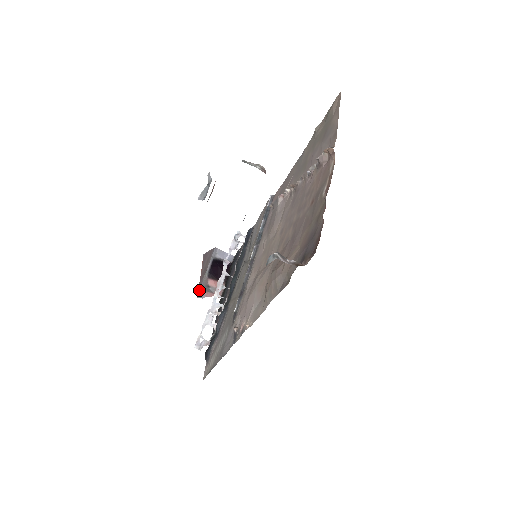
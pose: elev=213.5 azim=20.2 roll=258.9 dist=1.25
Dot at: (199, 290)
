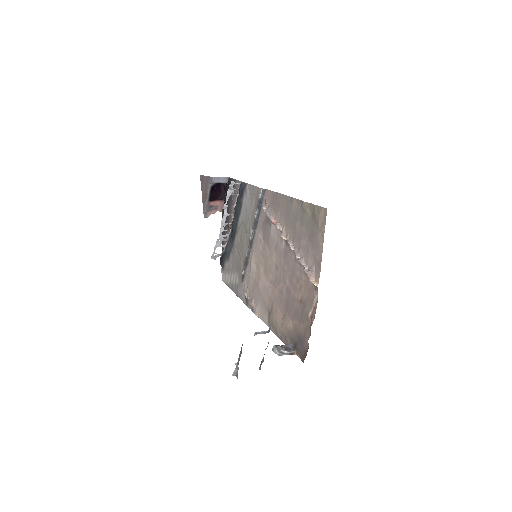
Dot at: (204, 212)
